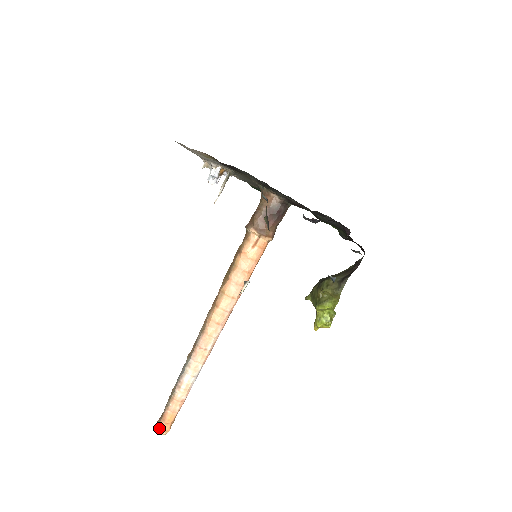
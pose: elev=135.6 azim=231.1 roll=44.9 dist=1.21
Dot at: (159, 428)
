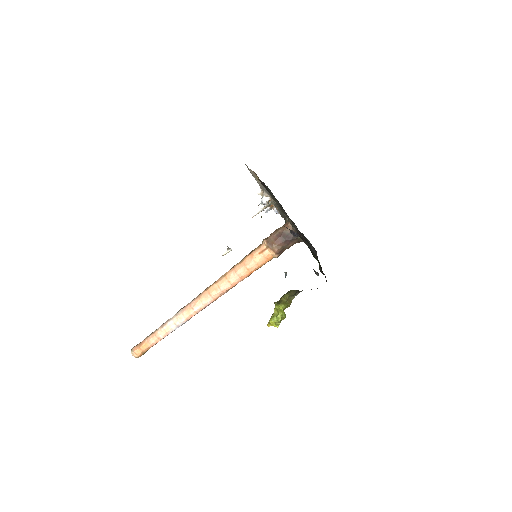
Dot at: (134, 349)
